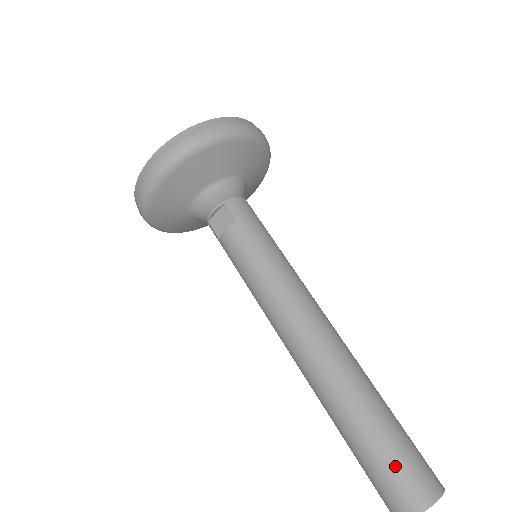
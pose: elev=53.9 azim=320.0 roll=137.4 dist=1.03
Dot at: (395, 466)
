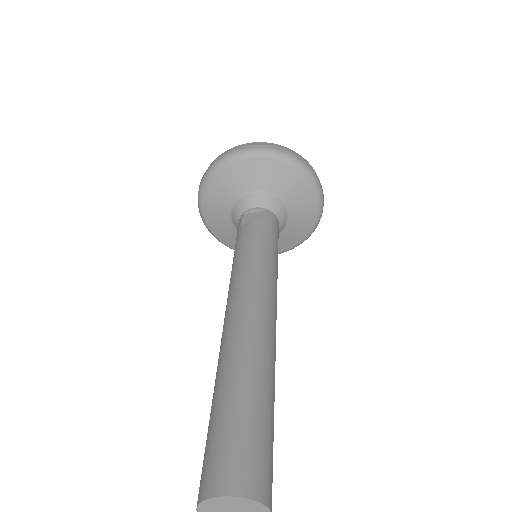
Dot at: (248, 439)
